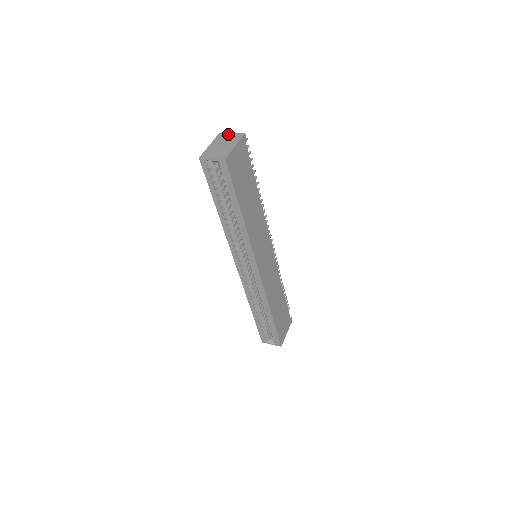
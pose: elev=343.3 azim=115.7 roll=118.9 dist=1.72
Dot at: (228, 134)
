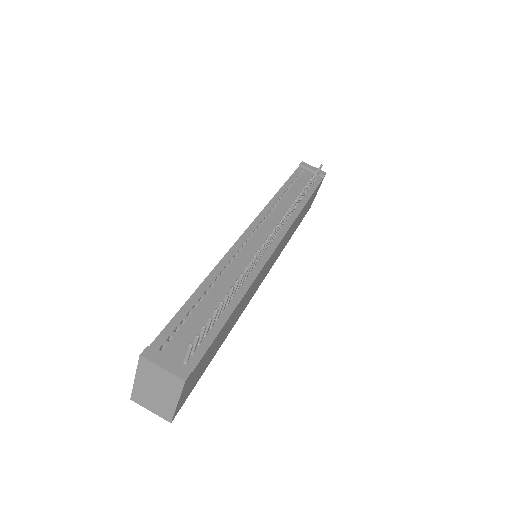
Dot at: (156, 369)
